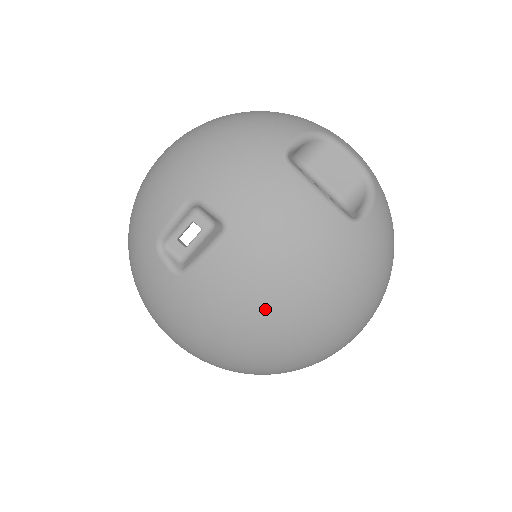
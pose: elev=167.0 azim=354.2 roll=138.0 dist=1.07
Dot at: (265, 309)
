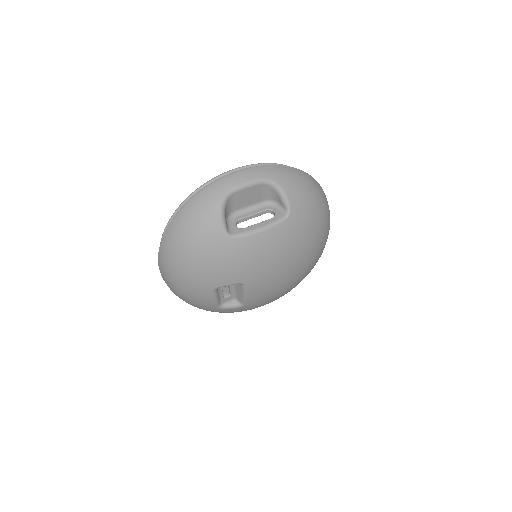
Dot at: (291, 278)
